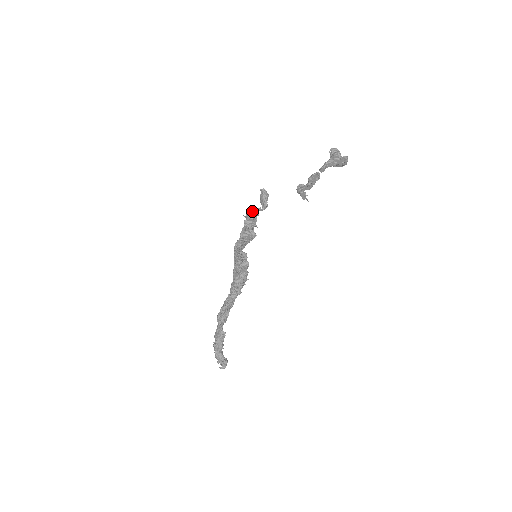
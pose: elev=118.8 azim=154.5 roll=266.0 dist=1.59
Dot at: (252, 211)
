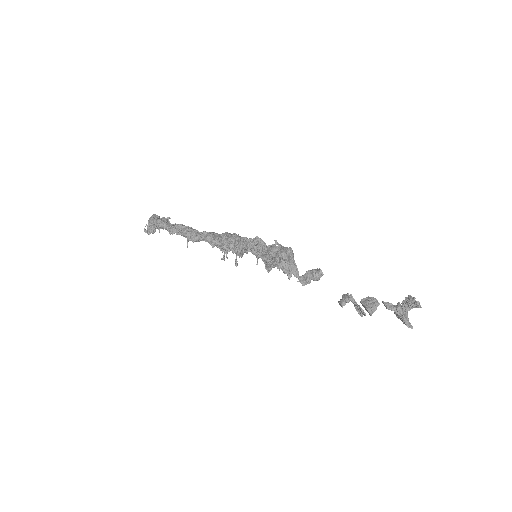
Dot at: (290, 268)
